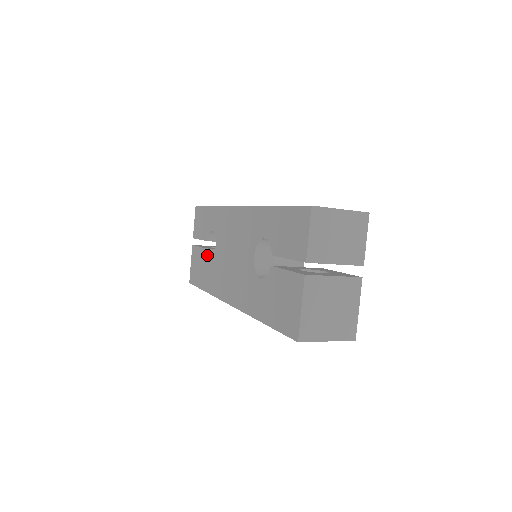
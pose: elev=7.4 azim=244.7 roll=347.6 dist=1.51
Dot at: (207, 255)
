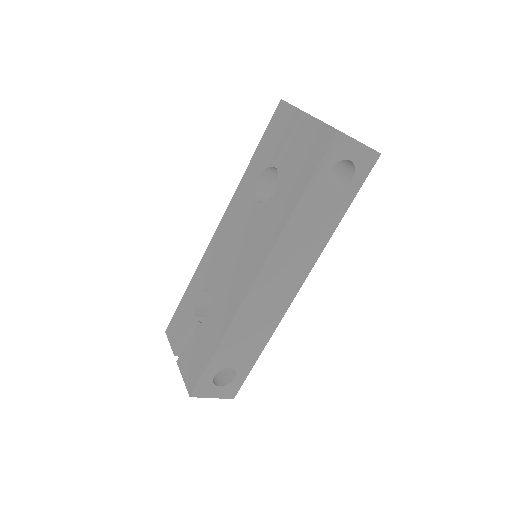
Dot at: (202, 323)
